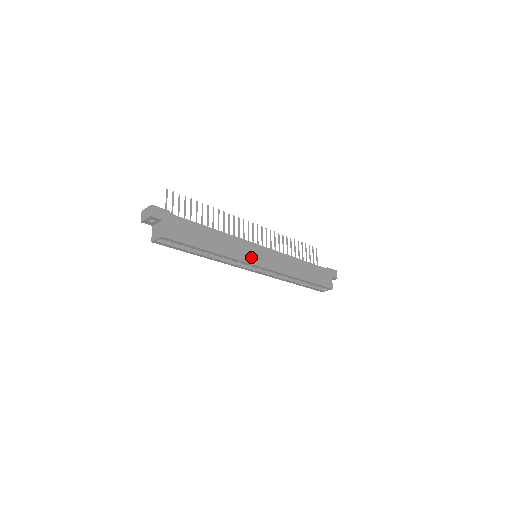
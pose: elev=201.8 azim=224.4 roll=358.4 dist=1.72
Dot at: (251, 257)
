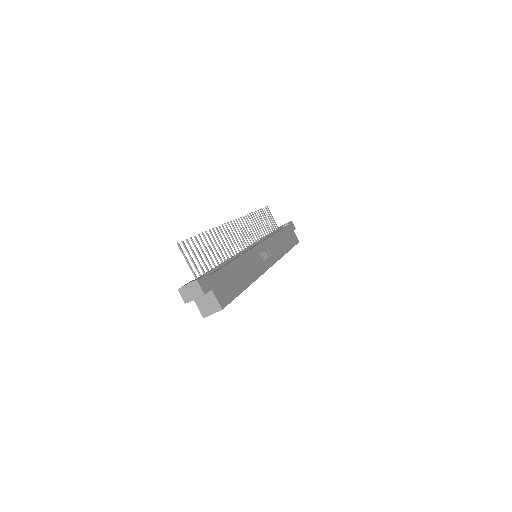
Dot at: (262, 263)
